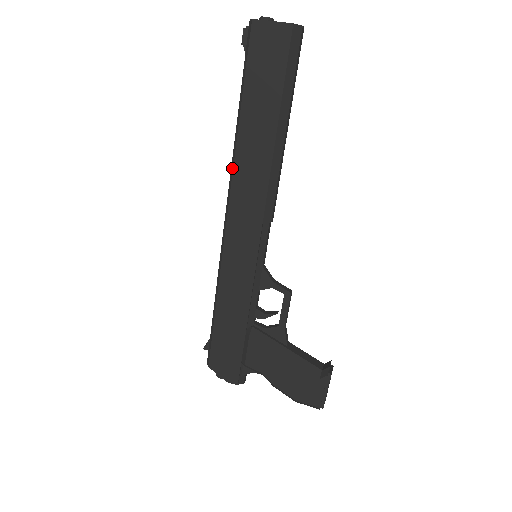
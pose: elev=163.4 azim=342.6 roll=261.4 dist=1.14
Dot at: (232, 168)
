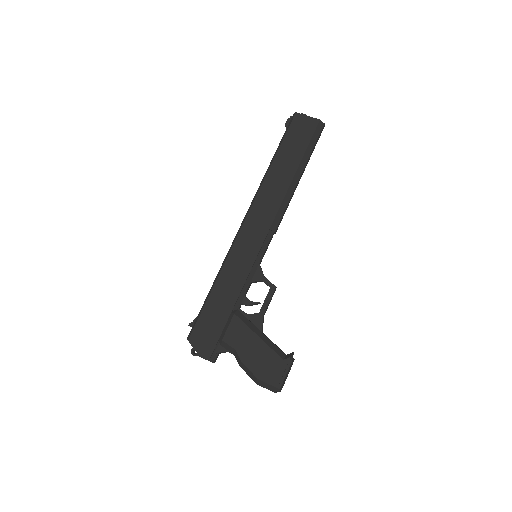
Dot at: (258, 190)
